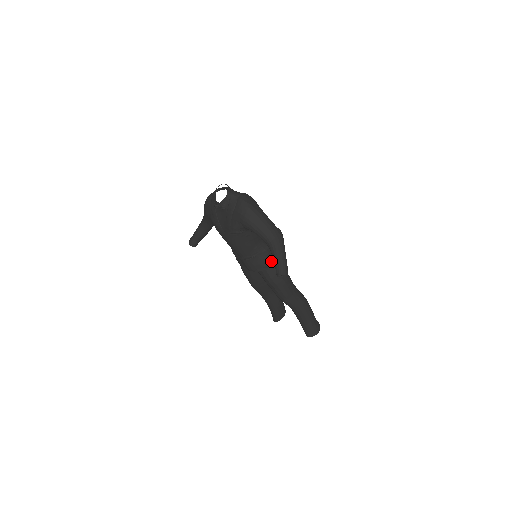
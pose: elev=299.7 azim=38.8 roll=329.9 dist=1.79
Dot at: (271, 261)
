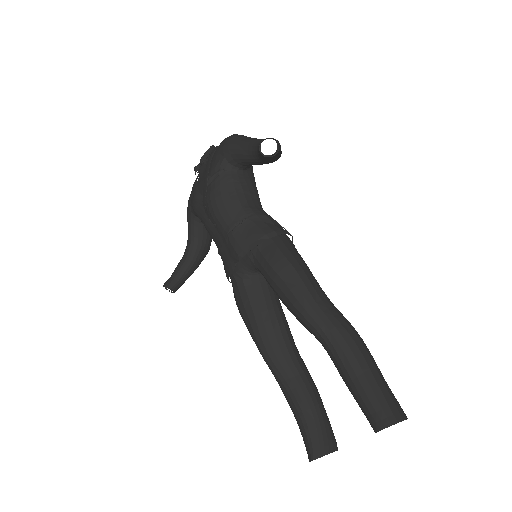
Dot at: (274, 229)
